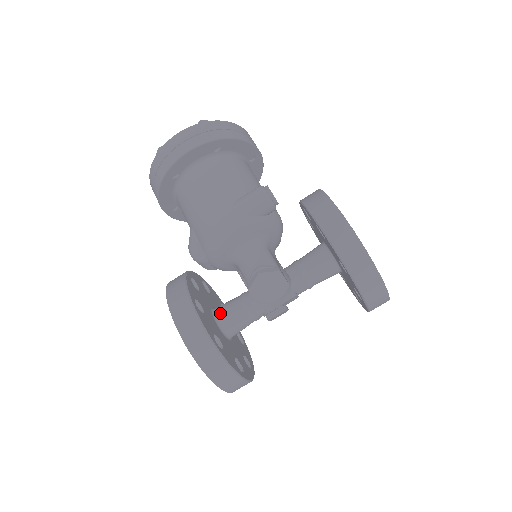
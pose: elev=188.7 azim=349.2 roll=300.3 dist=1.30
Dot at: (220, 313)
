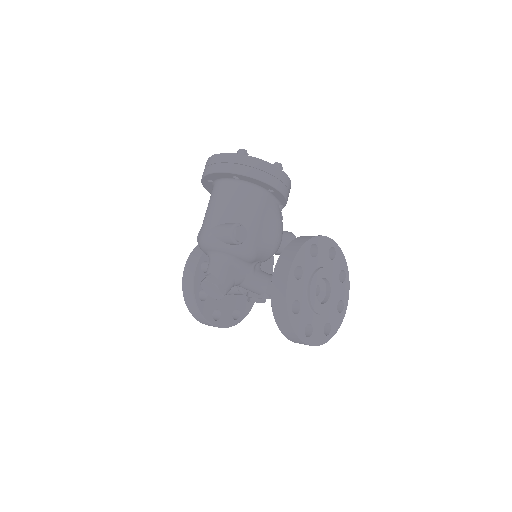
Dot at: occluded
